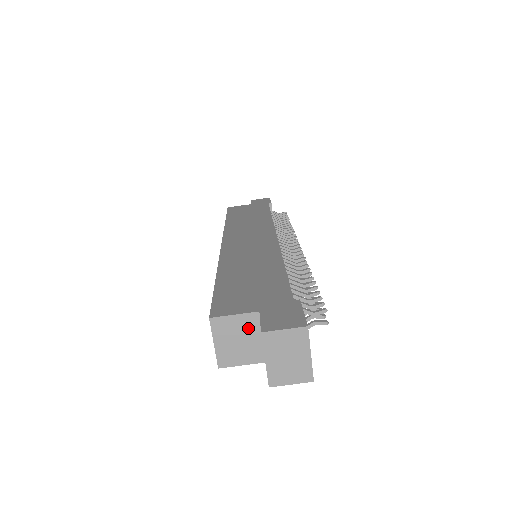
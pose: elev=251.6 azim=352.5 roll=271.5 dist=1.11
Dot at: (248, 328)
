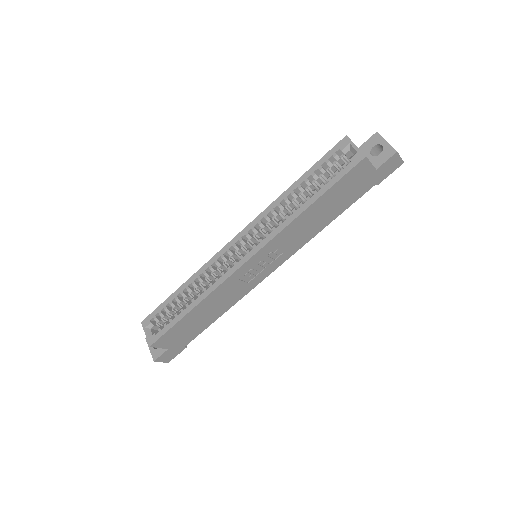
Dot at: occluded
